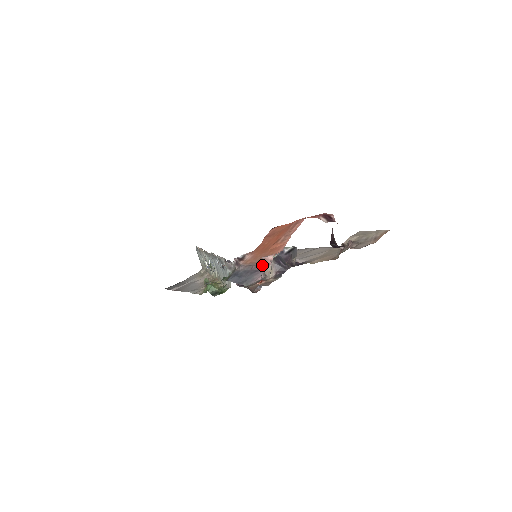
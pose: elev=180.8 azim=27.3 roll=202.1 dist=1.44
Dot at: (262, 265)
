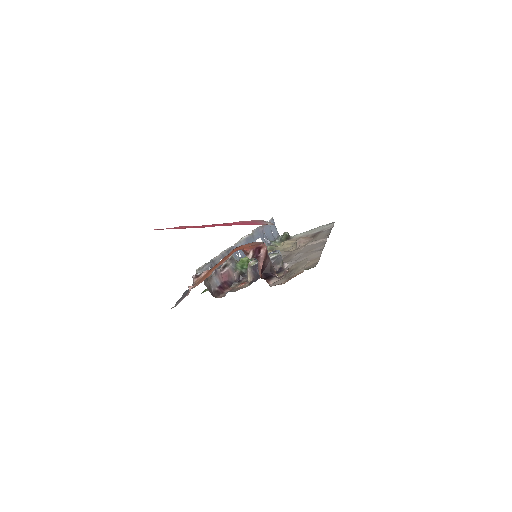
Dot at: occluded
